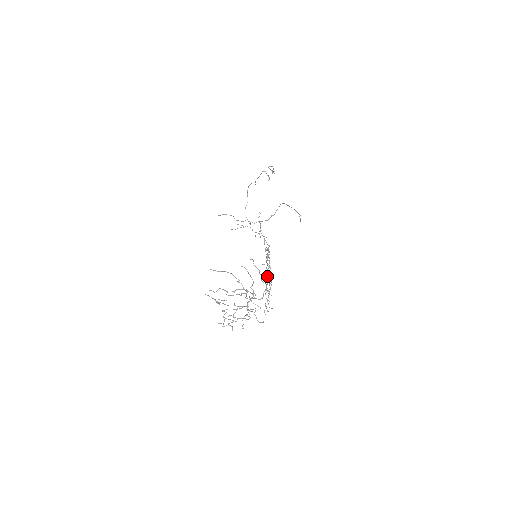
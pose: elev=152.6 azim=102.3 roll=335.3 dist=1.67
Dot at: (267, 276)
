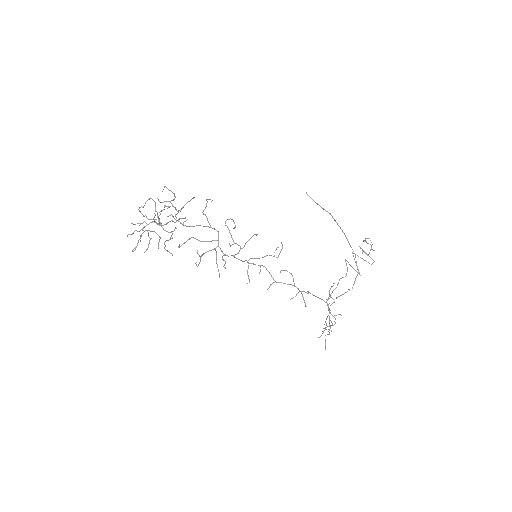
Dot at: occluded
